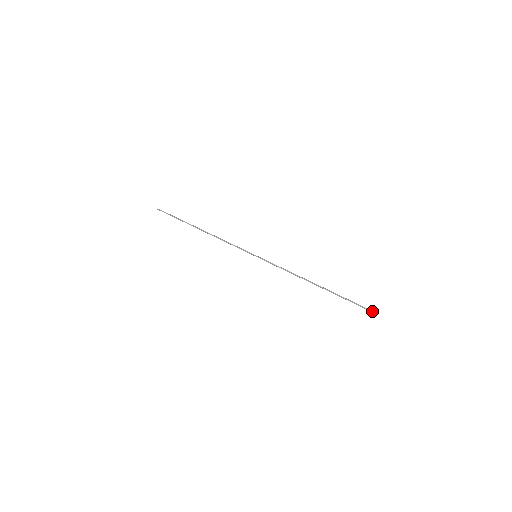
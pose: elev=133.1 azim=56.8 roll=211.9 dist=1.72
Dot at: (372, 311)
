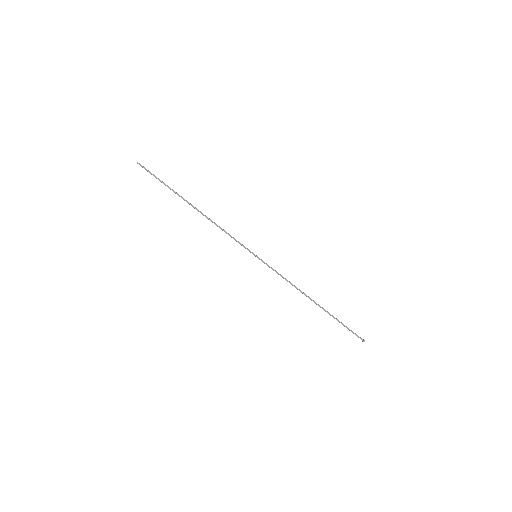
Dot at: (362, 339)
